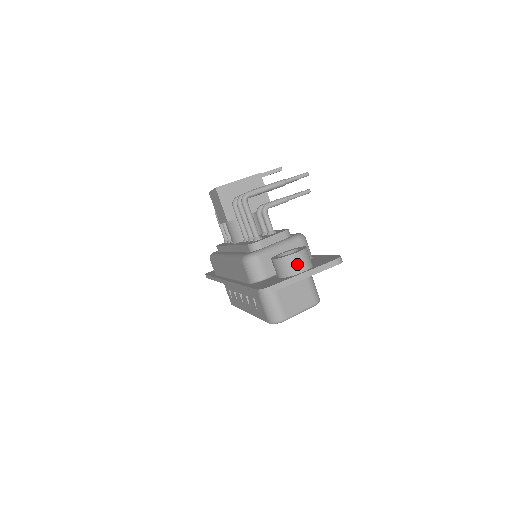
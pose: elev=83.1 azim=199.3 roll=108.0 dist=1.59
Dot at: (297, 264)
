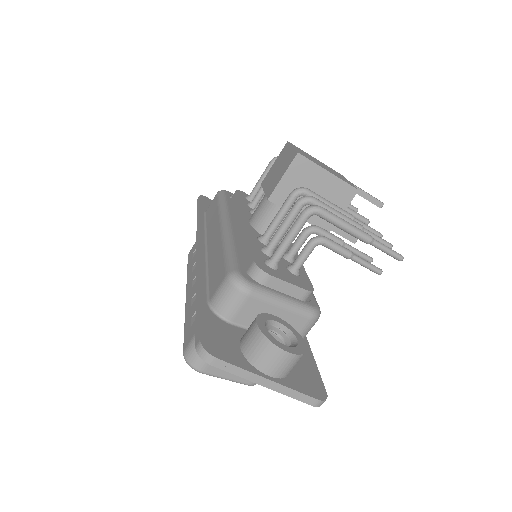
Dot at: (274, 363)
